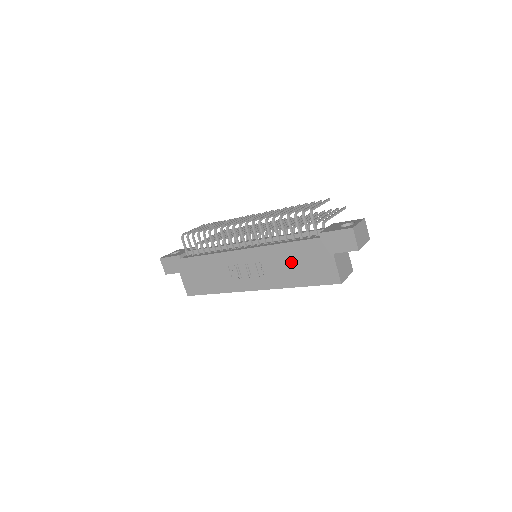
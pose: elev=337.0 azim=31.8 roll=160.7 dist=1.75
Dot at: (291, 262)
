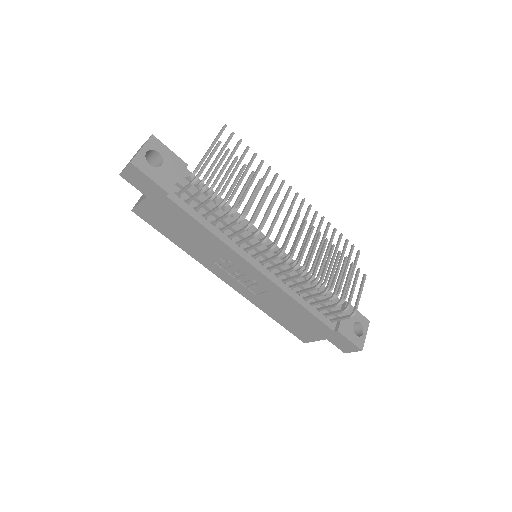
Dot at: (289, 312)
